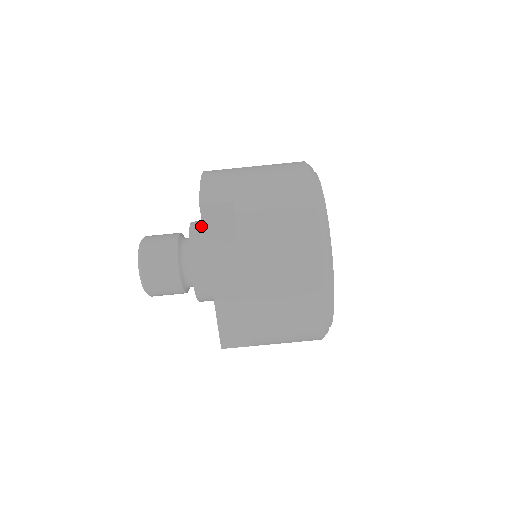
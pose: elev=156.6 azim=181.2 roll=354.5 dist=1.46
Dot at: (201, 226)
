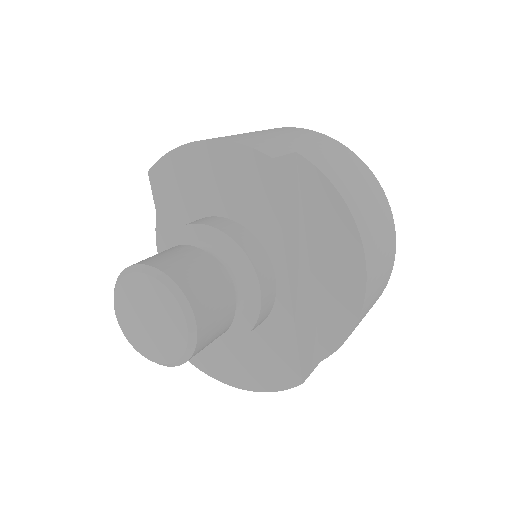
Dot at: (216, 219)
